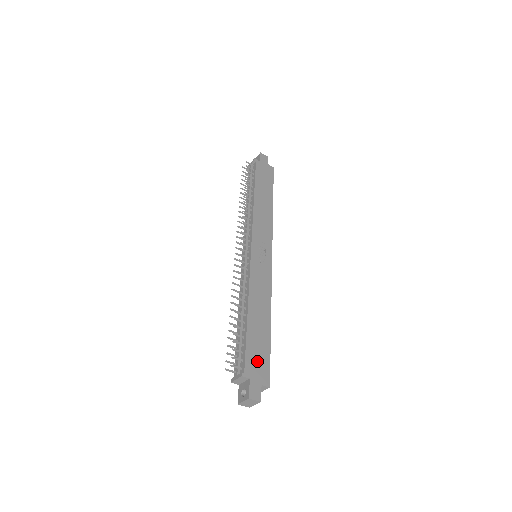
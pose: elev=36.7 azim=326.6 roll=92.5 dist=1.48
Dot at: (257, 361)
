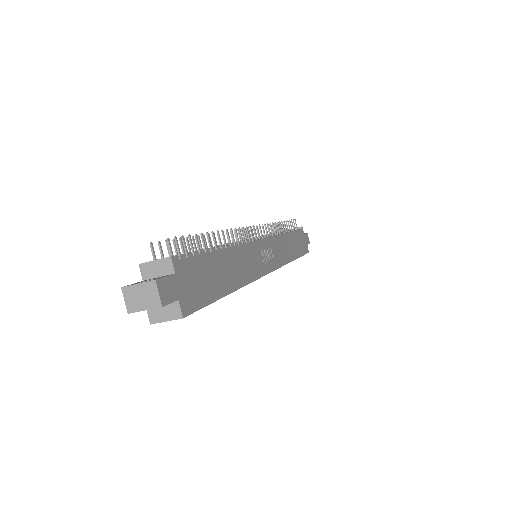
Dot at: (196, 281)
